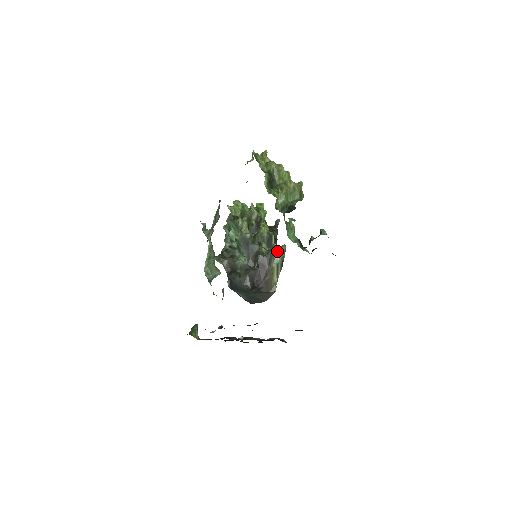
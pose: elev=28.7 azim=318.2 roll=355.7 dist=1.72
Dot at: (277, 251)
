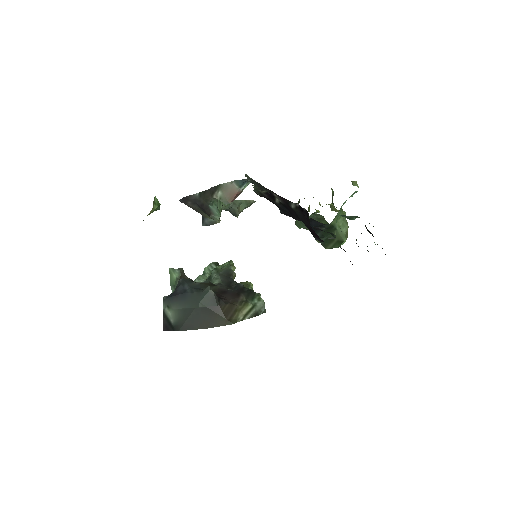
Dot at: (260, 299)
